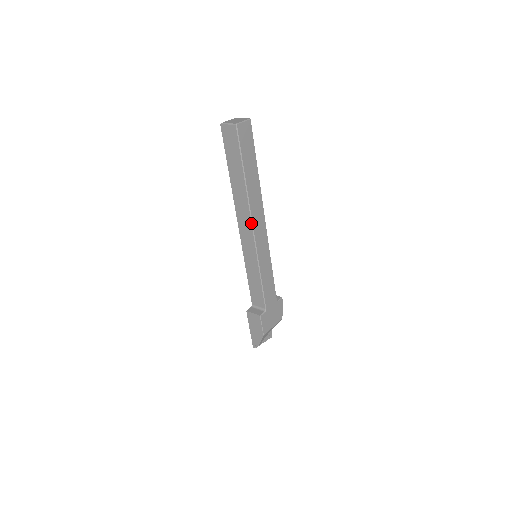
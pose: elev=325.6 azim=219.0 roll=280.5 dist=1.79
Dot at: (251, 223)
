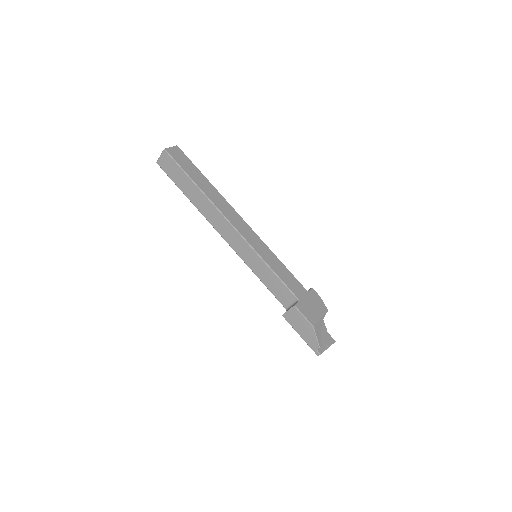
Dot at: (226, 220)
